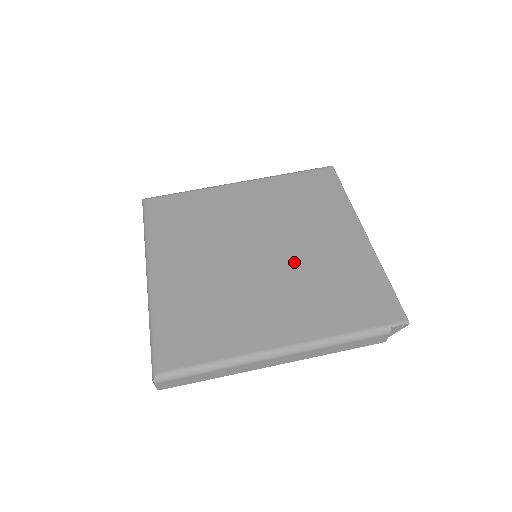
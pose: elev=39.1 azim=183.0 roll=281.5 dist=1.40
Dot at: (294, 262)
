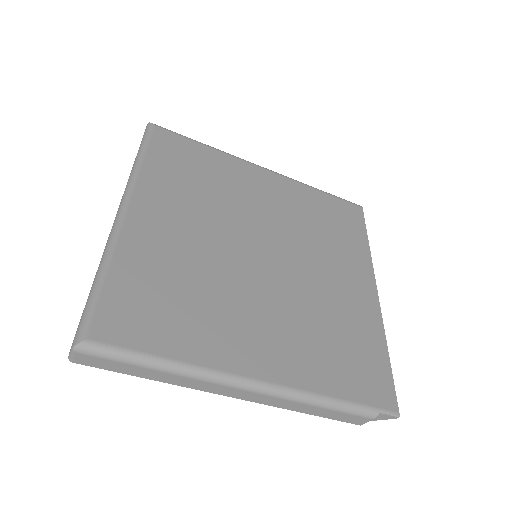
Dot at: (297, 285)
